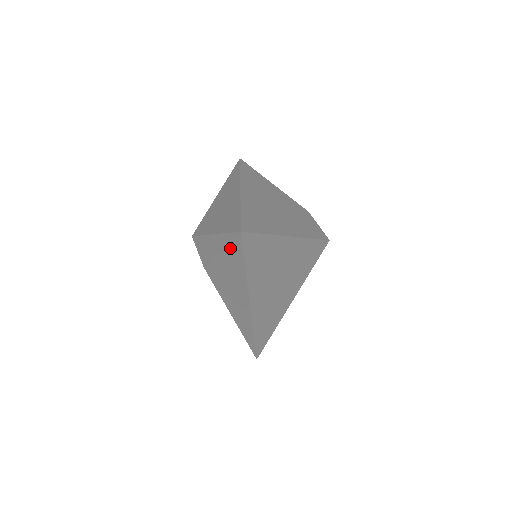
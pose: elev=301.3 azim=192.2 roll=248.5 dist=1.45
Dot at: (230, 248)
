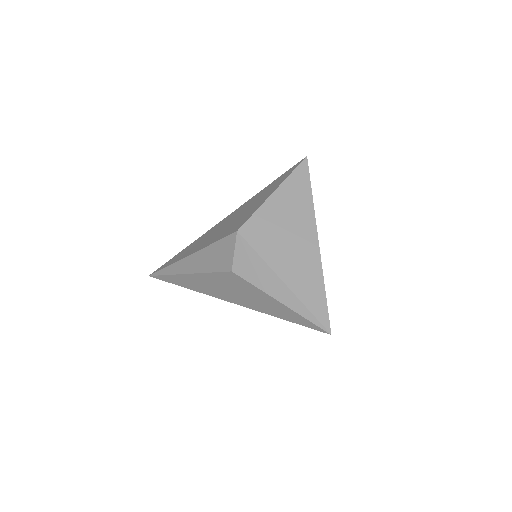
Dot at: (297, 315)
